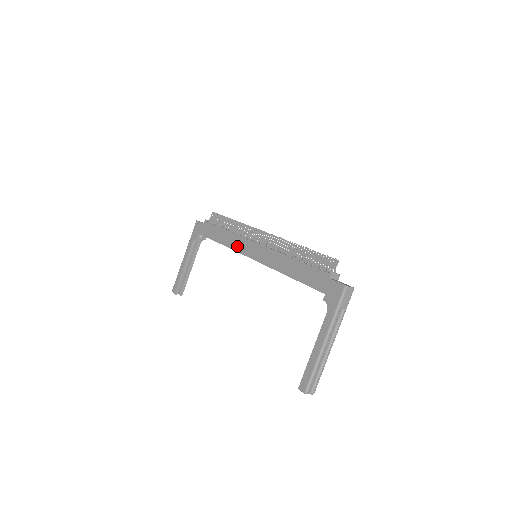
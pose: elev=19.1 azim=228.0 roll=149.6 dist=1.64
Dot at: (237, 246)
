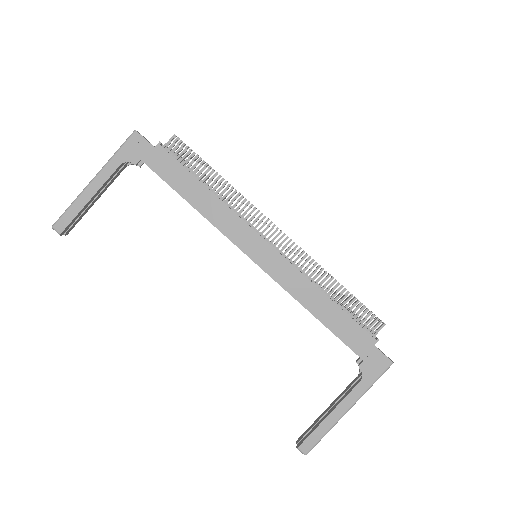
Dot at: (229, 229)
